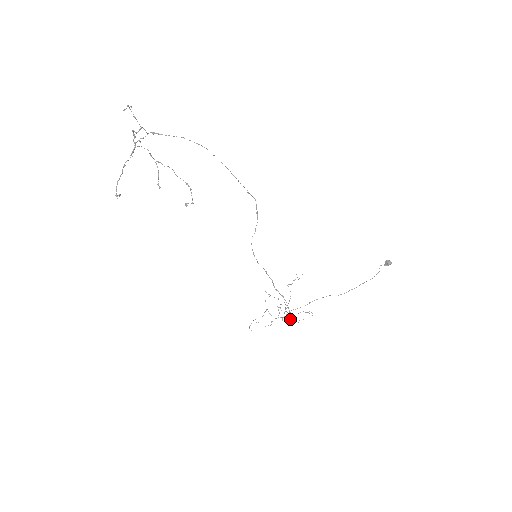
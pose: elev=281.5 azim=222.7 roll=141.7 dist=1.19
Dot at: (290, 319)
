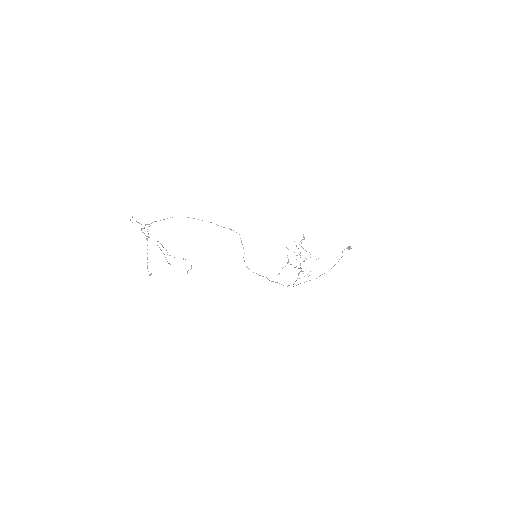
Dot at: occluded
